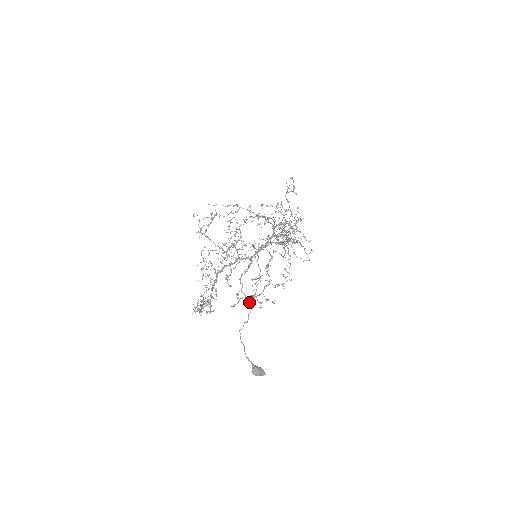
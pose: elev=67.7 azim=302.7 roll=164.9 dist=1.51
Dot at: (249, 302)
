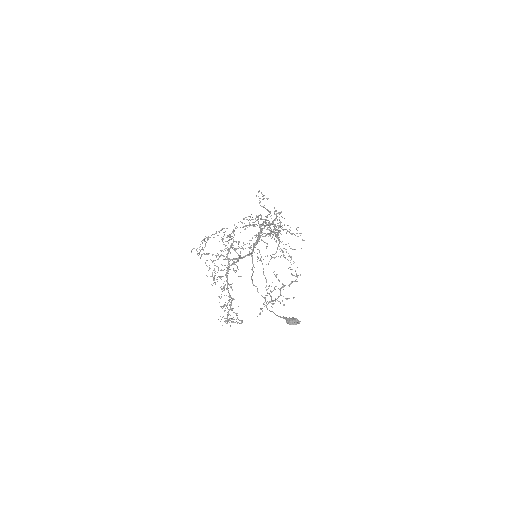
Dot at: (271, 303)
